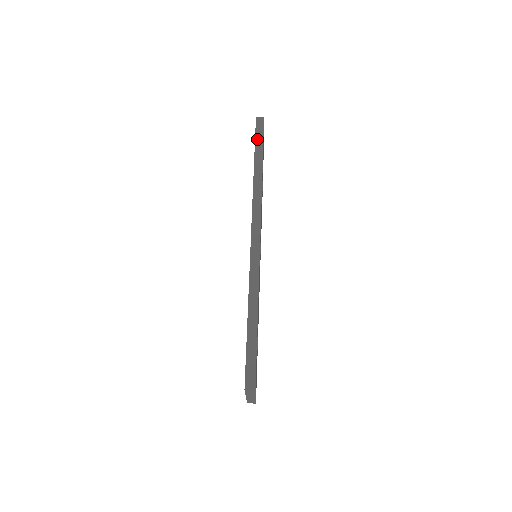
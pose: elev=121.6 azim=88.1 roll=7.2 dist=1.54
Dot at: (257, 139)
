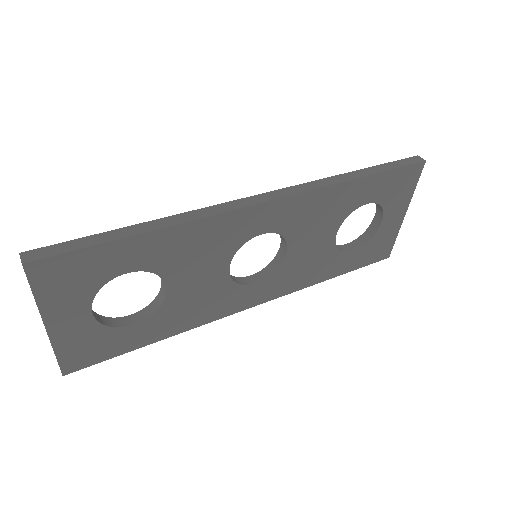
Dot at: (391, 164)
